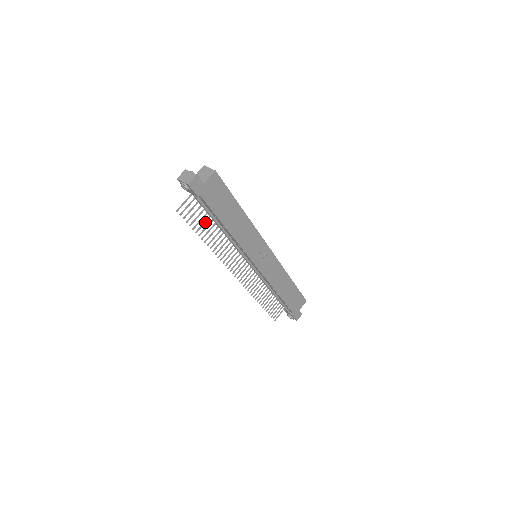
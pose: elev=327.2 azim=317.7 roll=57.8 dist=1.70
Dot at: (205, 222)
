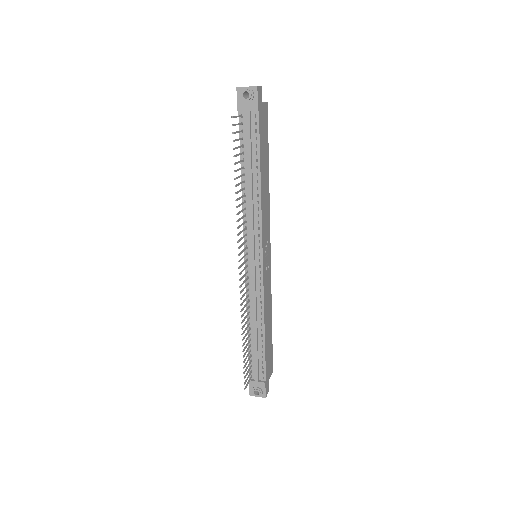
Dot at: (240, 161)
